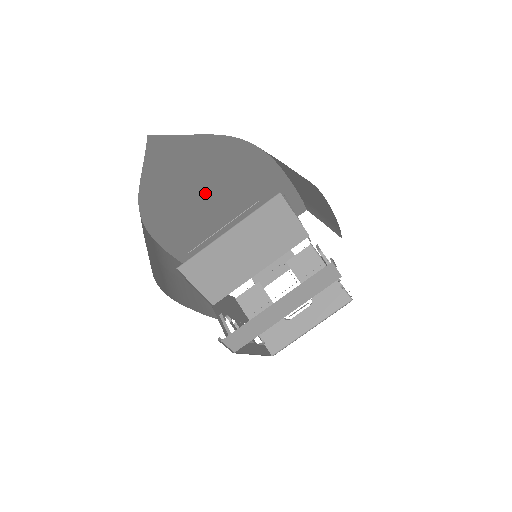
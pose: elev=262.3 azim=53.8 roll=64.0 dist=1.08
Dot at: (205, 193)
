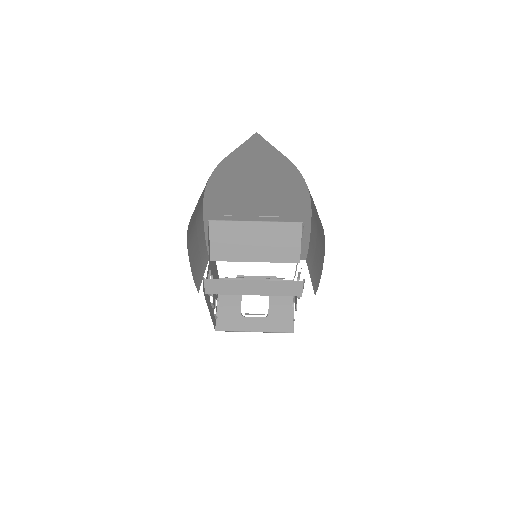
Dot at: (257, 193)
